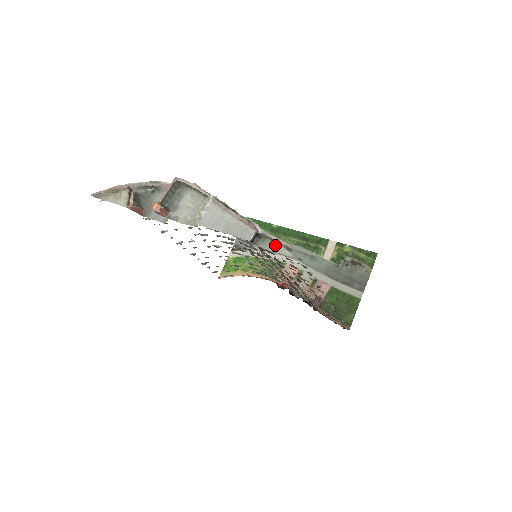
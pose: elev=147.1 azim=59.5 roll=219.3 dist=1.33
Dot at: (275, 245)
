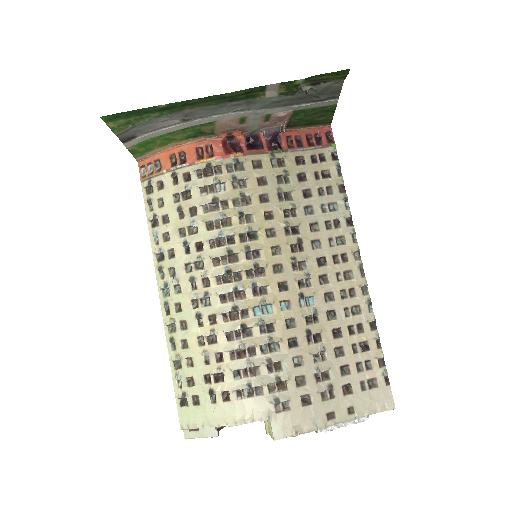
Dot at: (378, 404)
